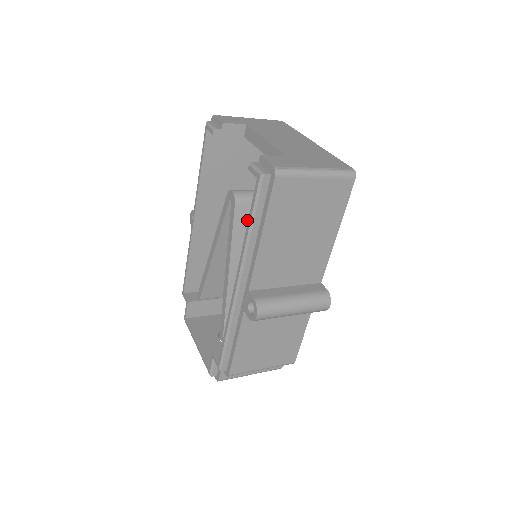
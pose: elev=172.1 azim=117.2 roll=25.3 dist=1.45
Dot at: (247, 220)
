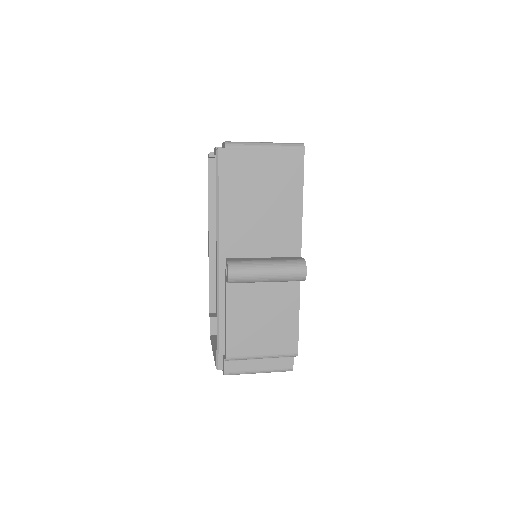
Dot at: occluded
